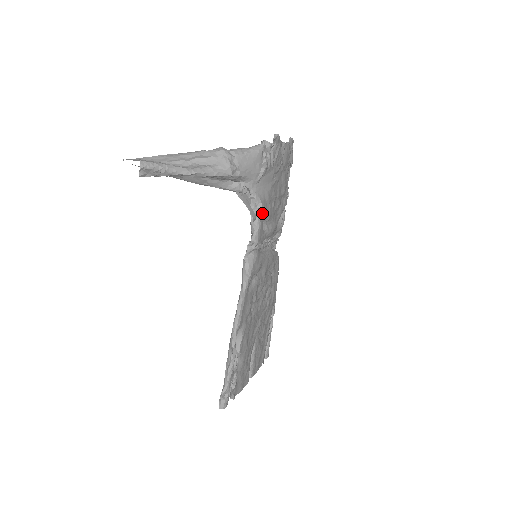
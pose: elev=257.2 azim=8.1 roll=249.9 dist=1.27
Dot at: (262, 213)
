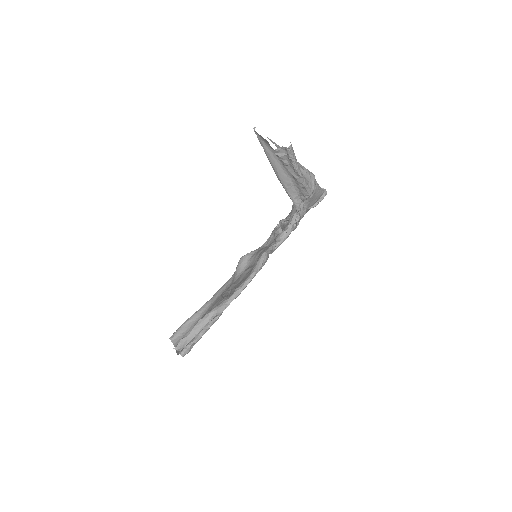
Dot at: occluded
